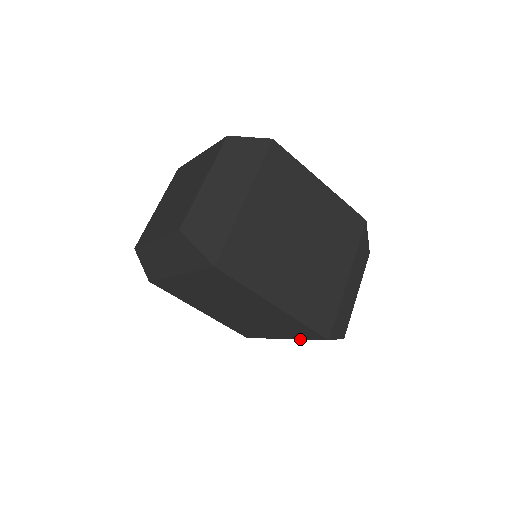
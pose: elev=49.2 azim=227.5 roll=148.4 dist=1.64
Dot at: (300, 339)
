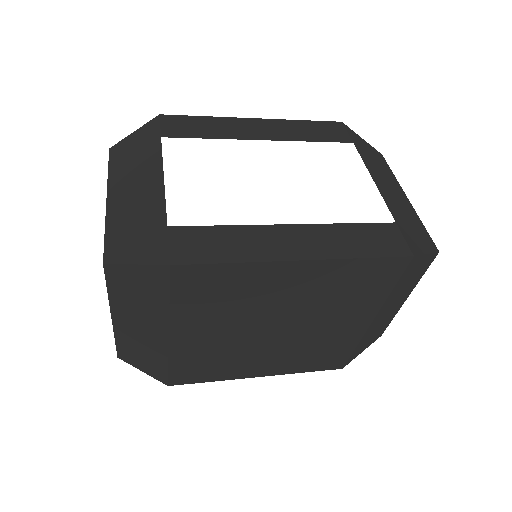
Dot at: occluded
